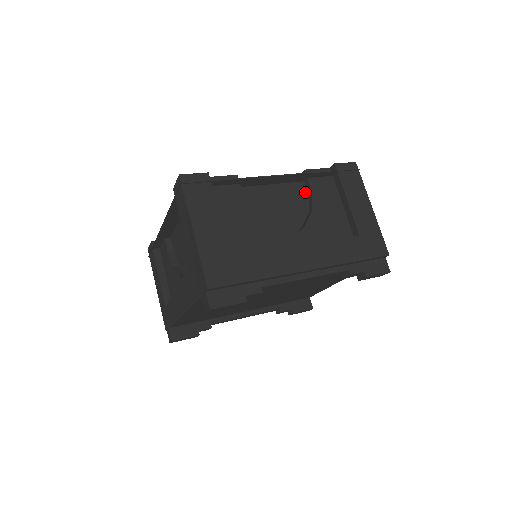
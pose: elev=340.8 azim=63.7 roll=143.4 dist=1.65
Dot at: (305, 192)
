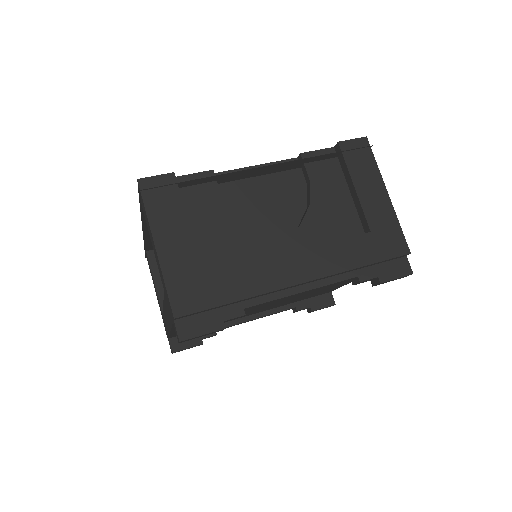
Dot at: (302, 181)
